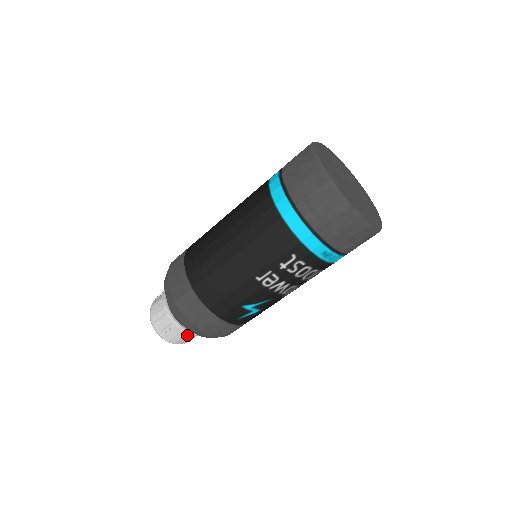
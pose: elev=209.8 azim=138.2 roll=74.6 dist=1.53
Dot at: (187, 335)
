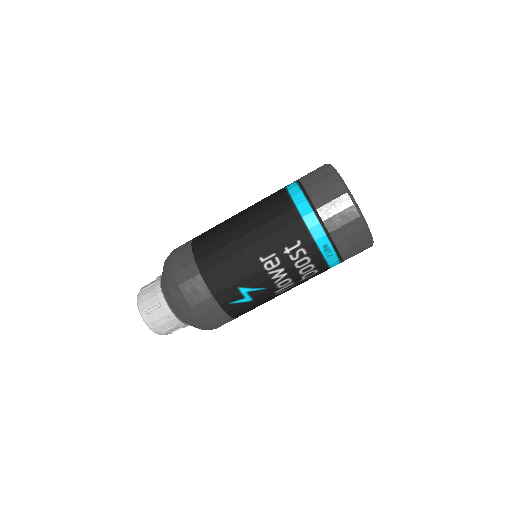
Dot at: (170, 321)
